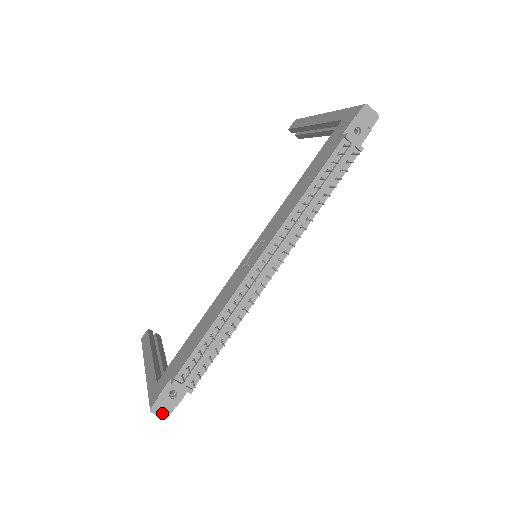
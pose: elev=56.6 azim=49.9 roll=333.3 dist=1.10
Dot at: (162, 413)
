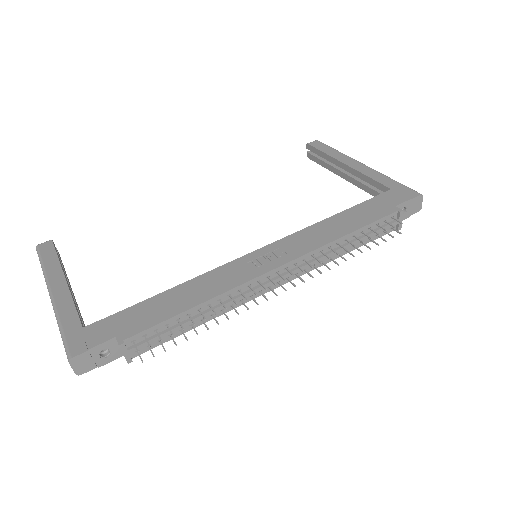
Dot at: (79, 368)
